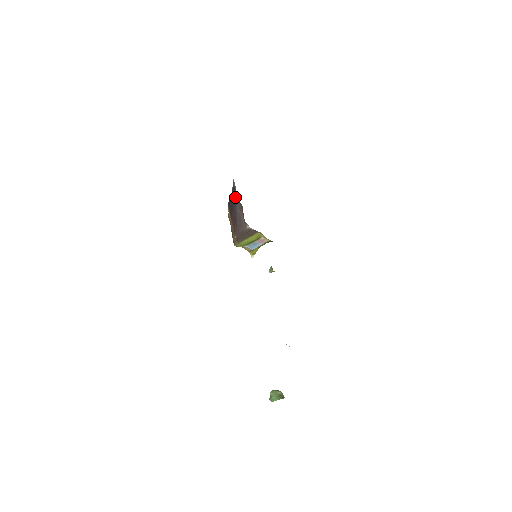
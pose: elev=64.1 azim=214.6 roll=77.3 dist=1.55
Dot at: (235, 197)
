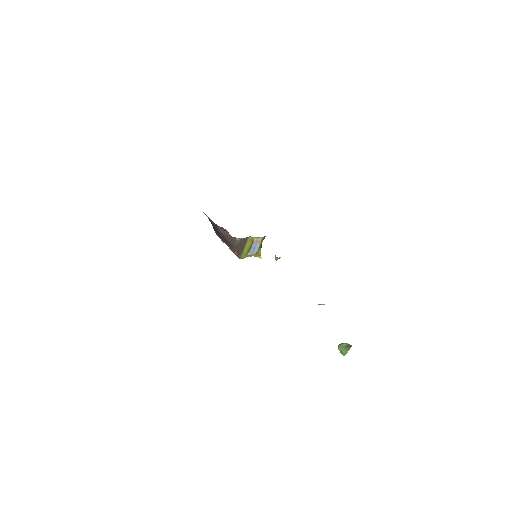
Dot at: (214, 225)
